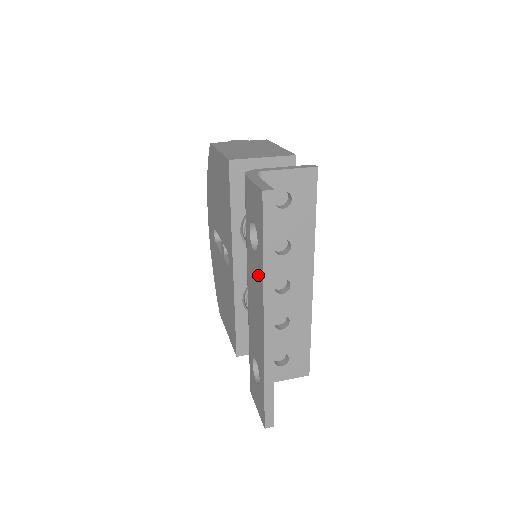
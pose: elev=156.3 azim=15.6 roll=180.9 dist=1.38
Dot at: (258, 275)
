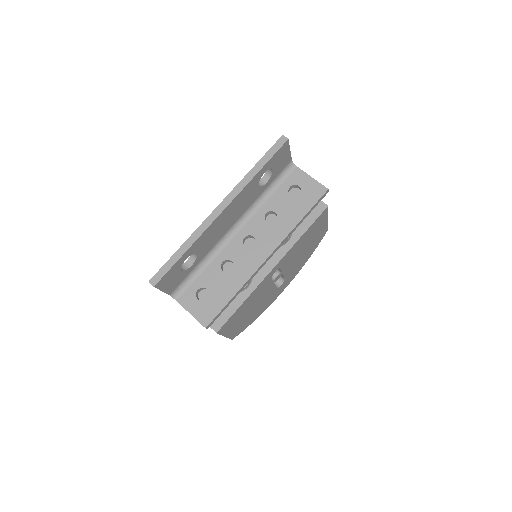
Dot at: occluded
